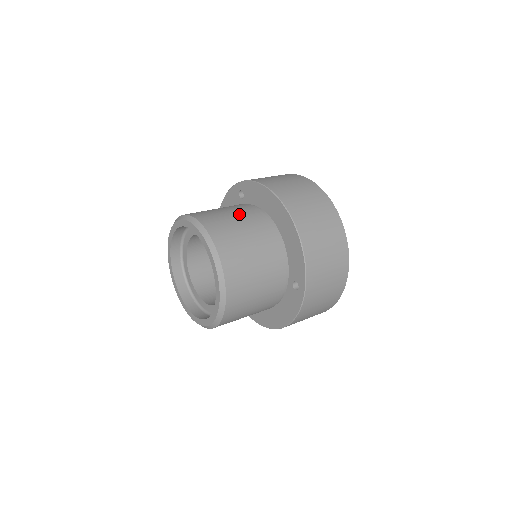
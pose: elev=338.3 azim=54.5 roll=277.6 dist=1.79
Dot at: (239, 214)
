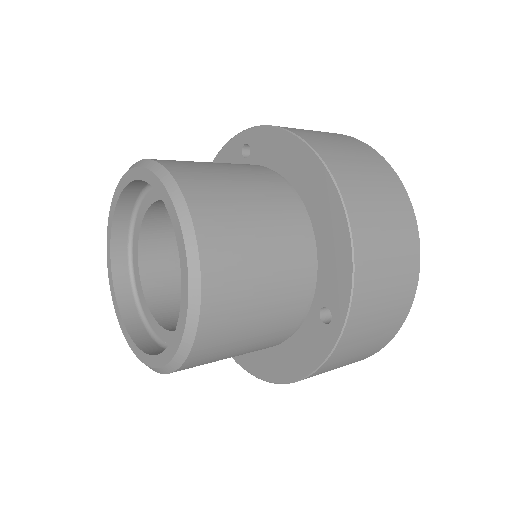
Dot at: (242, 173)
